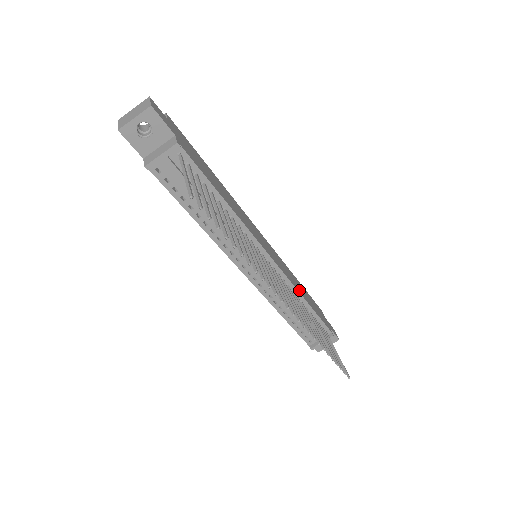
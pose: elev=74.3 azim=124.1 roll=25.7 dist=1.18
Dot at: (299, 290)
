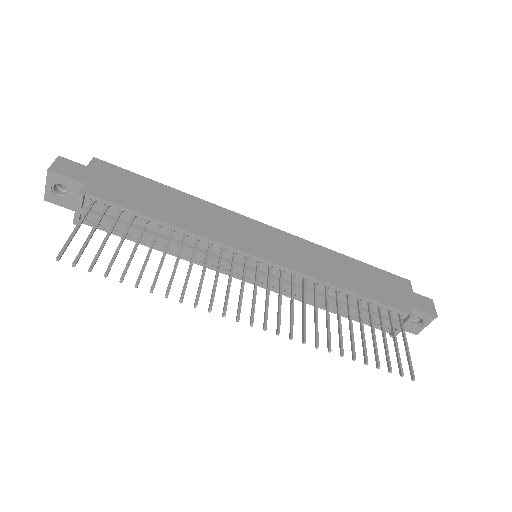
Dot at: (330, 277)
